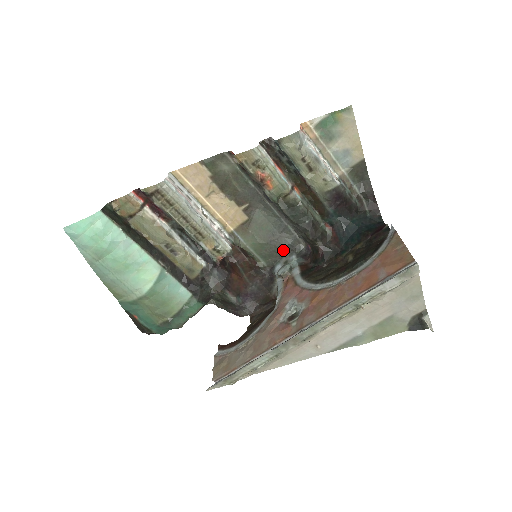
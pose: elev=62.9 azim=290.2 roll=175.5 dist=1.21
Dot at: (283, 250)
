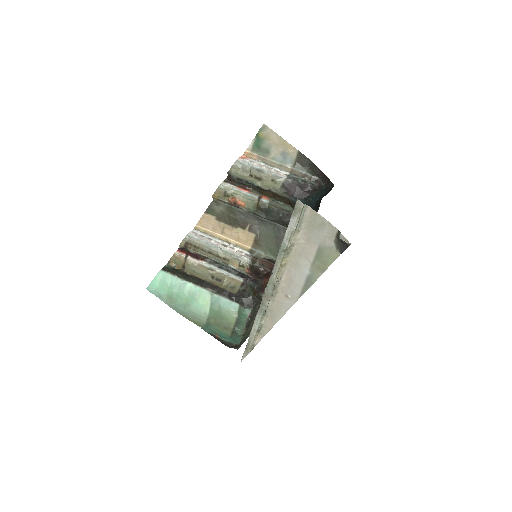
Dot at: occluded
